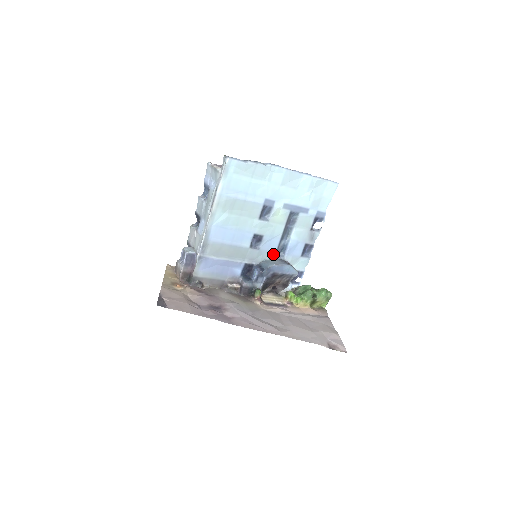
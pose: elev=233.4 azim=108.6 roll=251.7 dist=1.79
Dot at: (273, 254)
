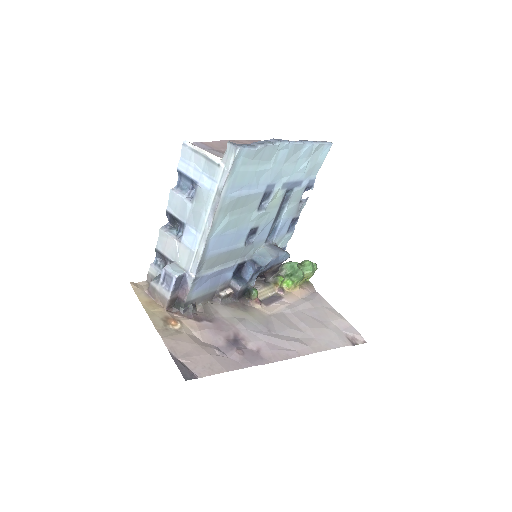
Dot at: (264, 242)
